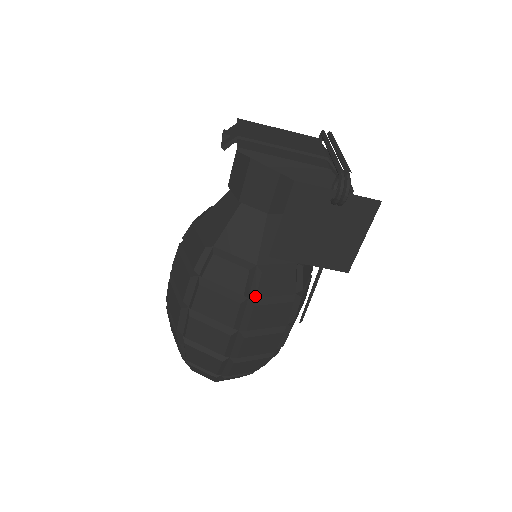
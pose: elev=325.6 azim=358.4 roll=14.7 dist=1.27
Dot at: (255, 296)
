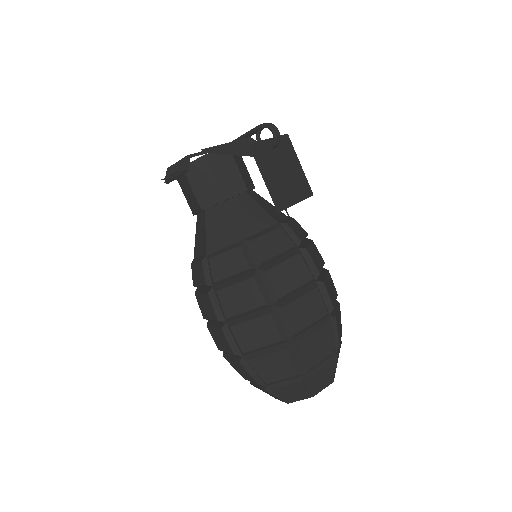
Dot at: (300, 241)
